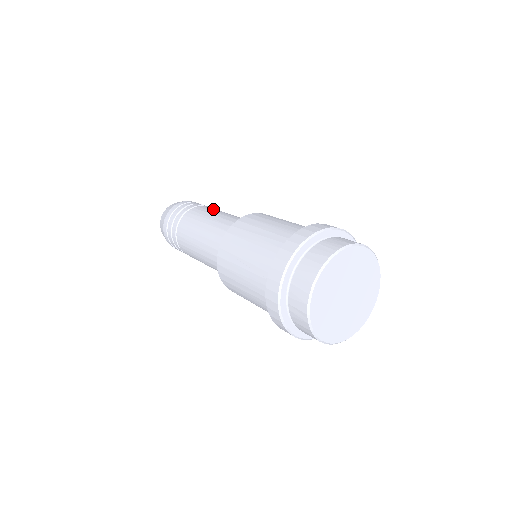
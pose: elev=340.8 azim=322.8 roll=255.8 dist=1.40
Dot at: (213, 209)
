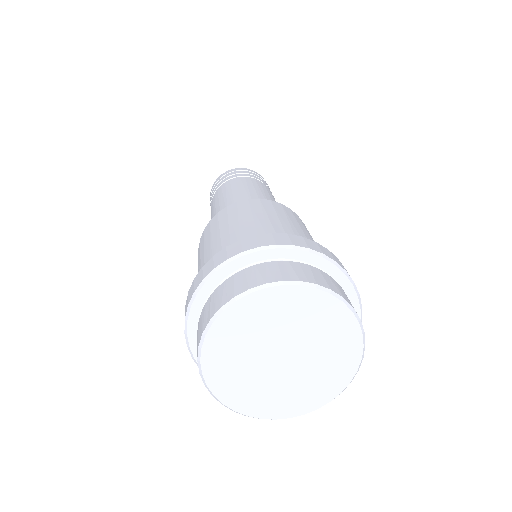
Dot at: (228, 187)
